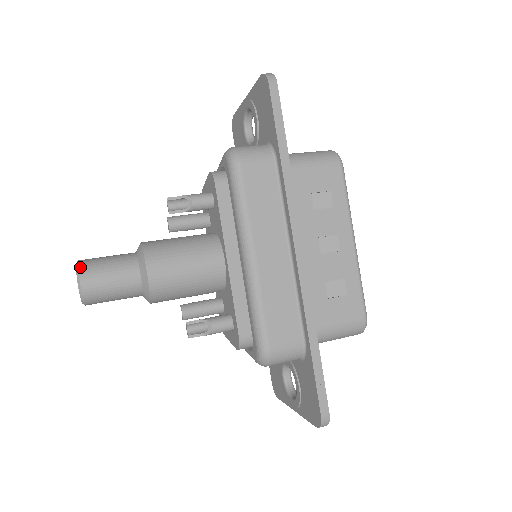
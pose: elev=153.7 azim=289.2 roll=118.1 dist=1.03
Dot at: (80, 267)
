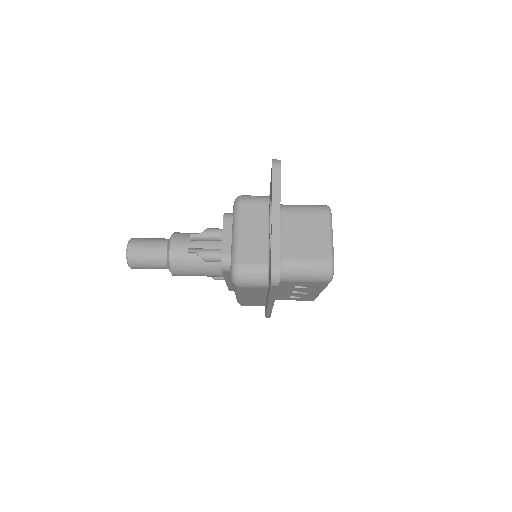
Dot at: (129, 262)
